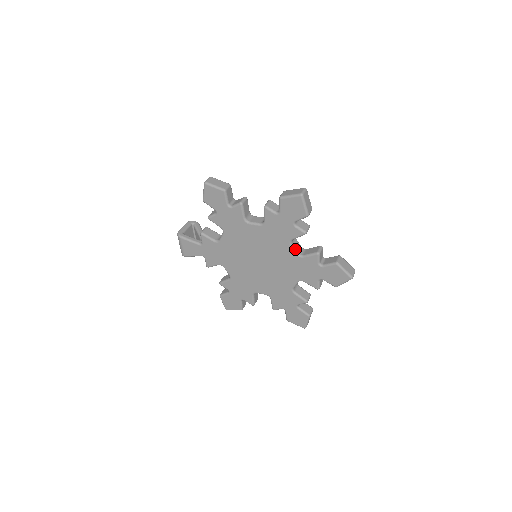
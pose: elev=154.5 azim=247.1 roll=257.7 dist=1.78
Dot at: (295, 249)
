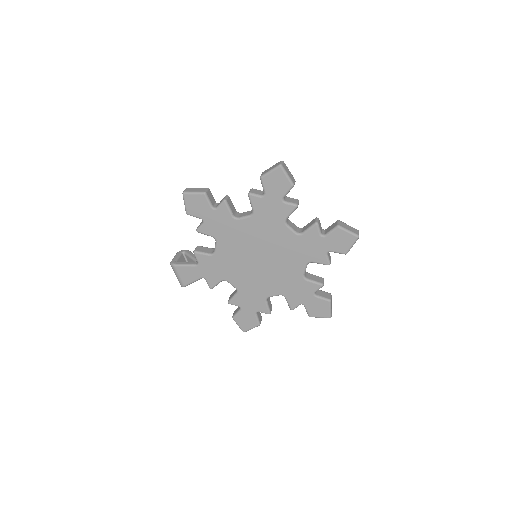
Dot at: (292, 229)
